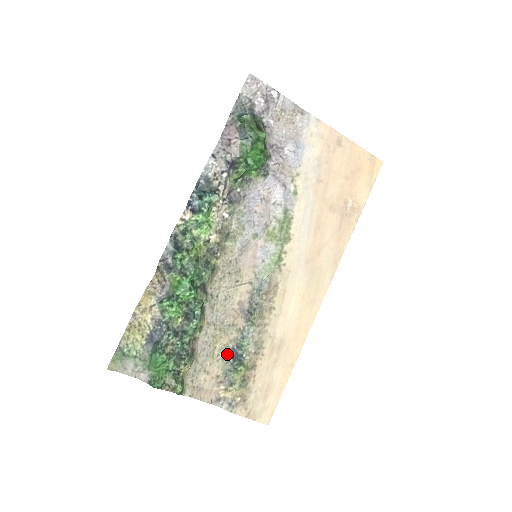
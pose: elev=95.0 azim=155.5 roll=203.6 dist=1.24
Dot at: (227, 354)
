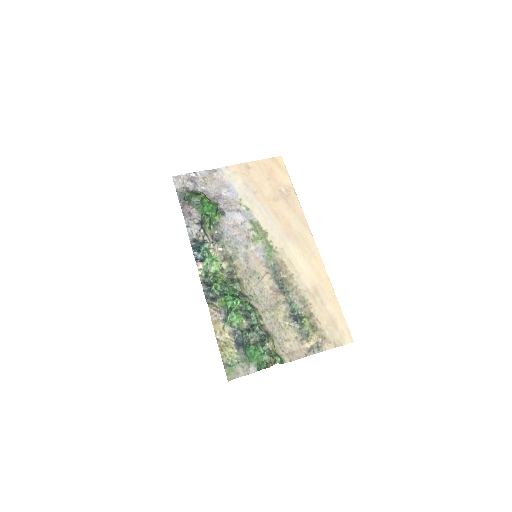
Dot at: (290, 321)
